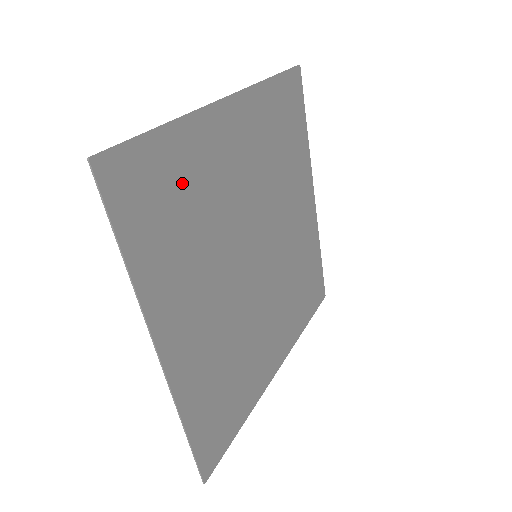
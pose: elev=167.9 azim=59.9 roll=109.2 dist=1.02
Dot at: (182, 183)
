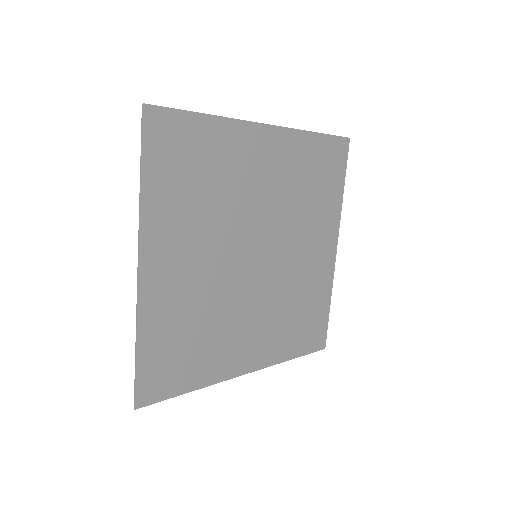
Dot at: (207, 159)
